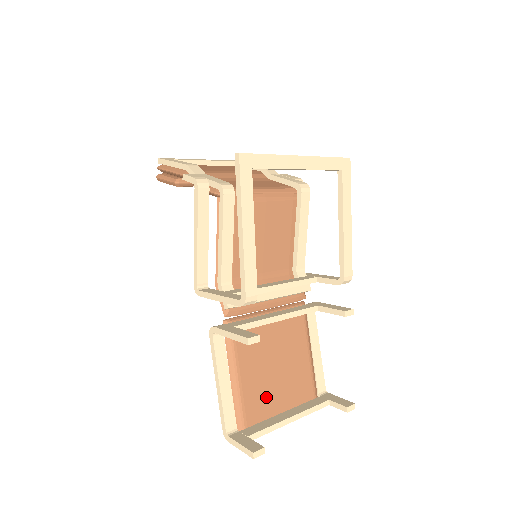
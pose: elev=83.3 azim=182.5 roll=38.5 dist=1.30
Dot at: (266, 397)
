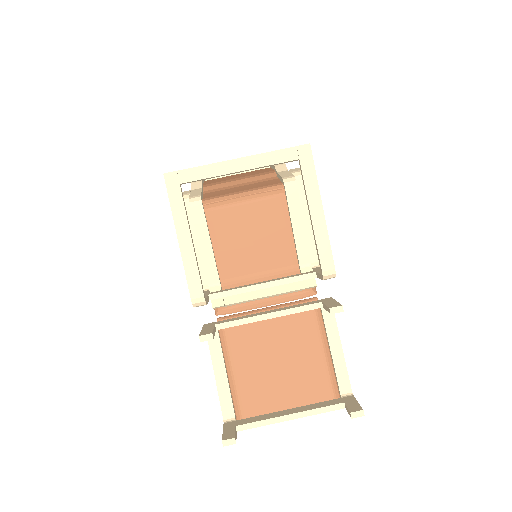
Dot at: (267, 392)
